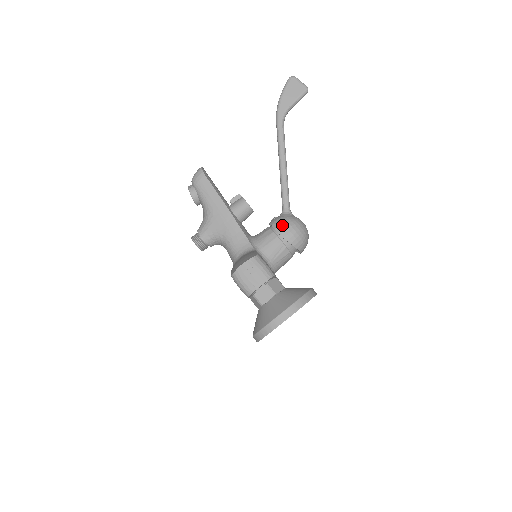
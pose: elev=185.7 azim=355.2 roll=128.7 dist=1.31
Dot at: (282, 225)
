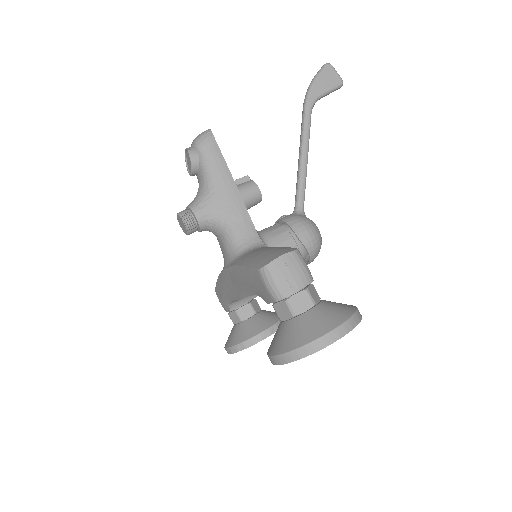
Dot at: (300, 225)
